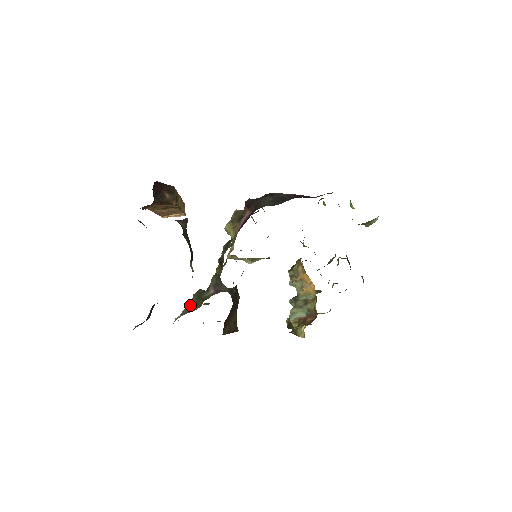
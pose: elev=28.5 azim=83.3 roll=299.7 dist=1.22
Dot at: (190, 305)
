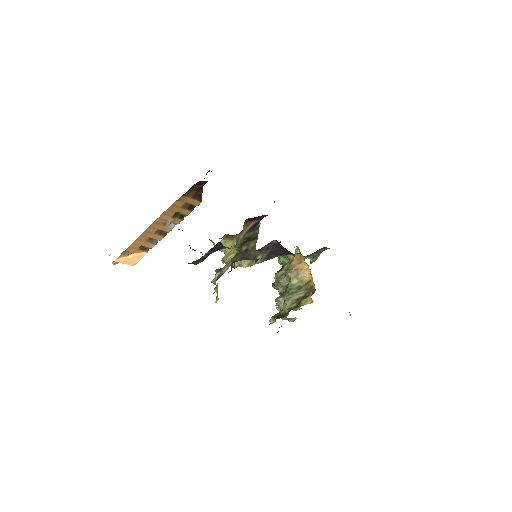
Dot at: occluded
